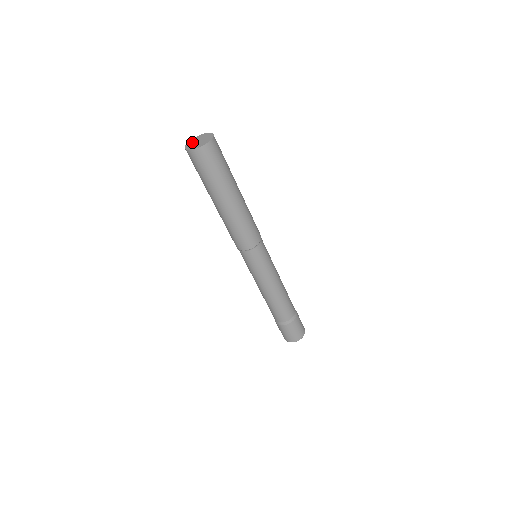
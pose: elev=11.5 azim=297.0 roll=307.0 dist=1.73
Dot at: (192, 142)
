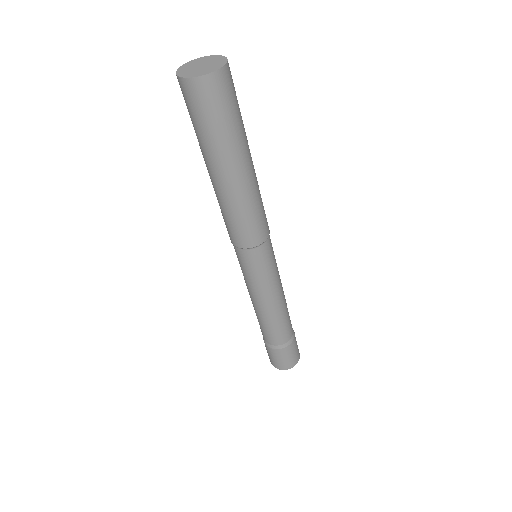
Dot at: (188, 67)
